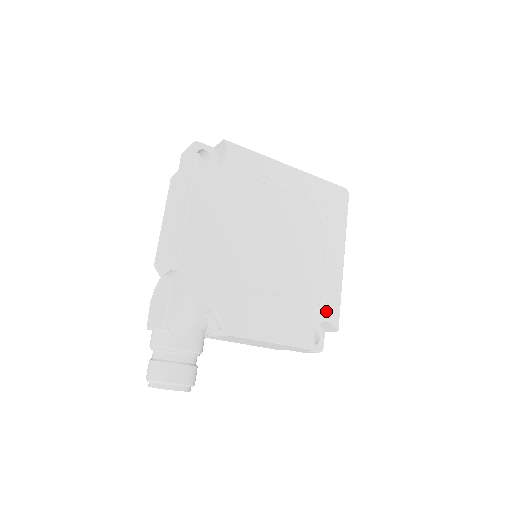
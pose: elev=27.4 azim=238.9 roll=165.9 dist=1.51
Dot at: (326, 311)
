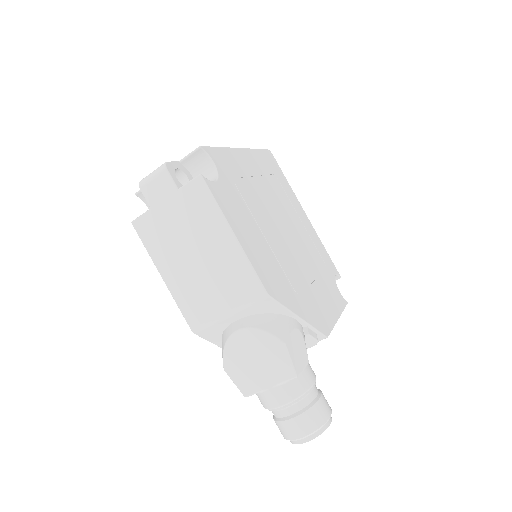
Dot at: (330, 267)
